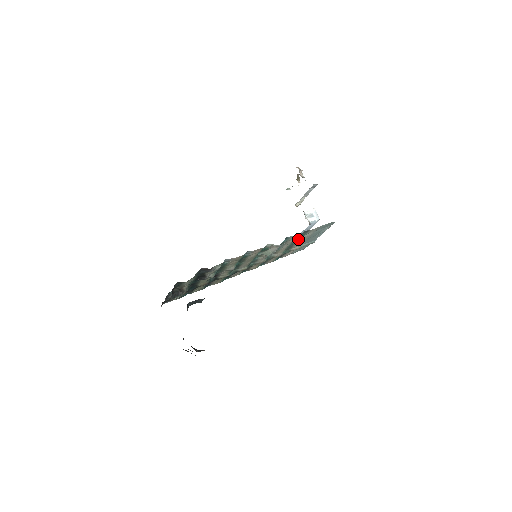
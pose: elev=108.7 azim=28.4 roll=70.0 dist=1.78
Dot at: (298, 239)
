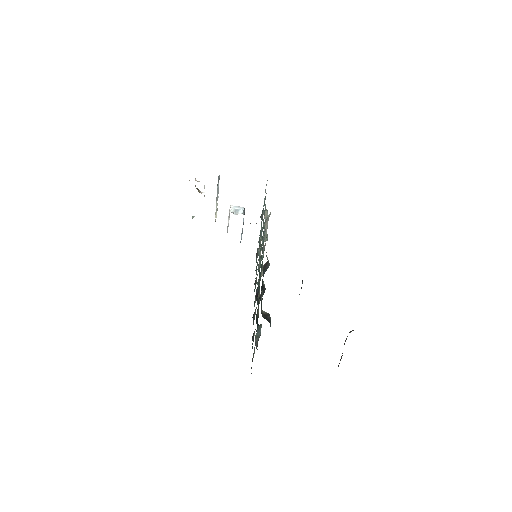
Dot at: (262, 217)
